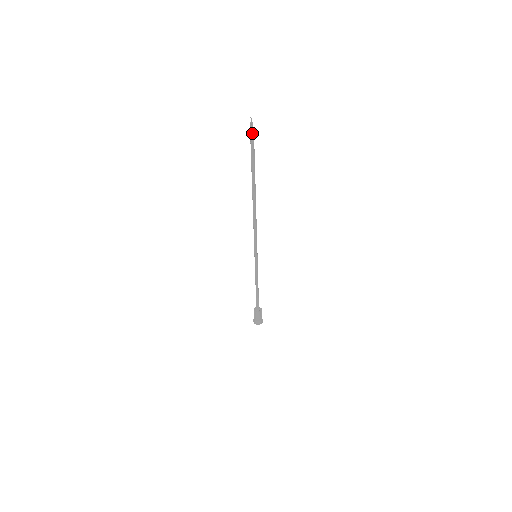
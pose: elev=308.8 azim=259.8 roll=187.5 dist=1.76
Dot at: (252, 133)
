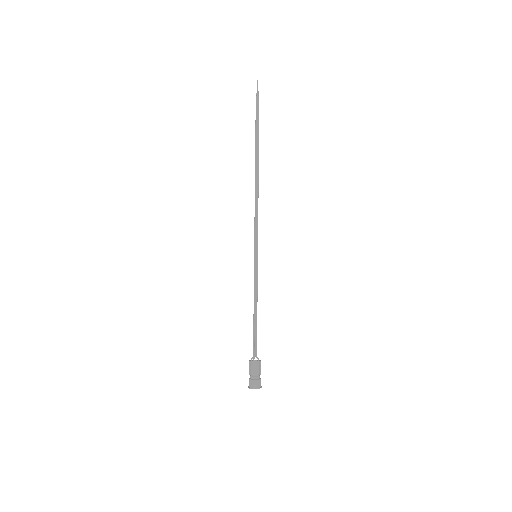
Dot at: (257, 92)
